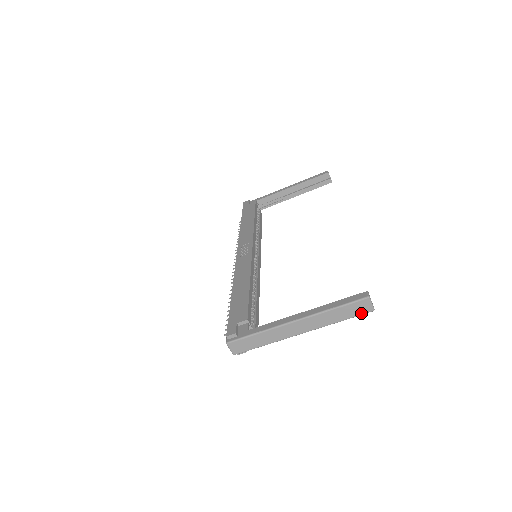
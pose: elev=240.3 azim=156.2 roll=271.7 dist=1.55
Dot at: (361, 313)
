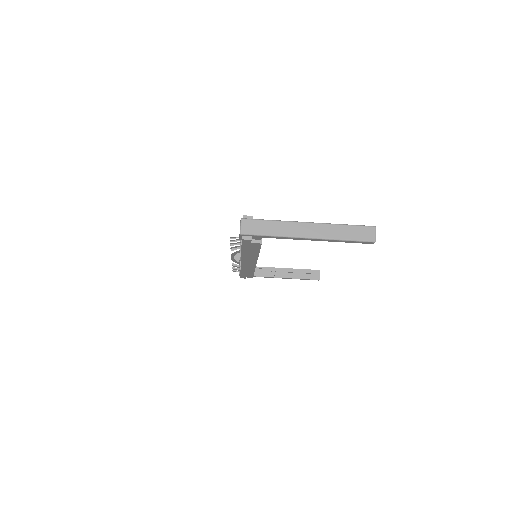
Dot at: (365, 239)
